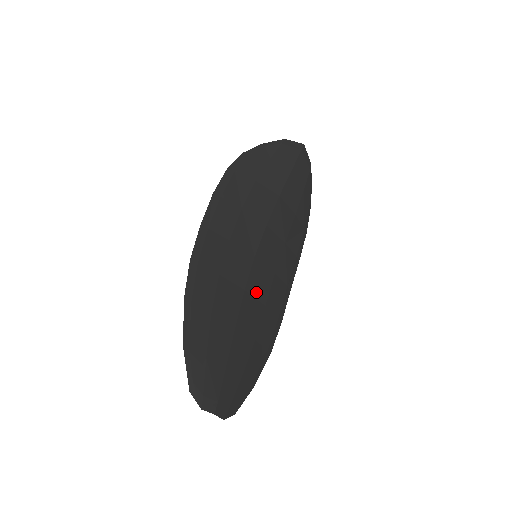
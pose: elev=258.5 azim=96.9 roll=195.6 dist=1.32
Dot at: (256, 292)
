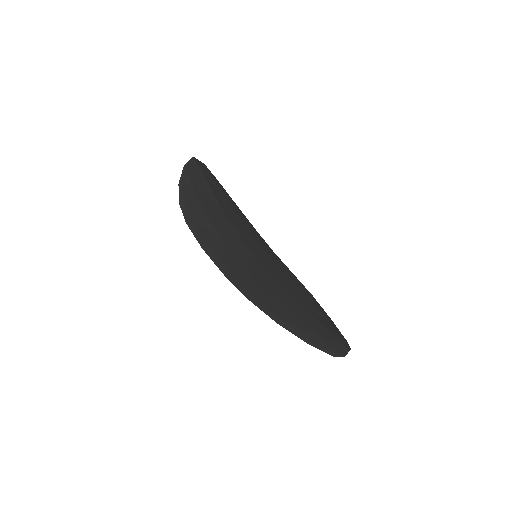
Dot at: (277, 275)
